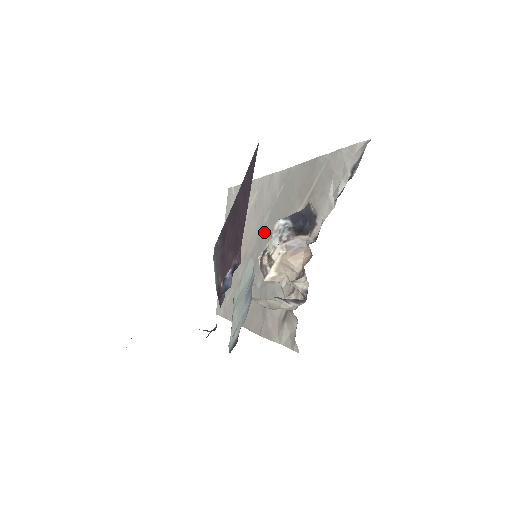
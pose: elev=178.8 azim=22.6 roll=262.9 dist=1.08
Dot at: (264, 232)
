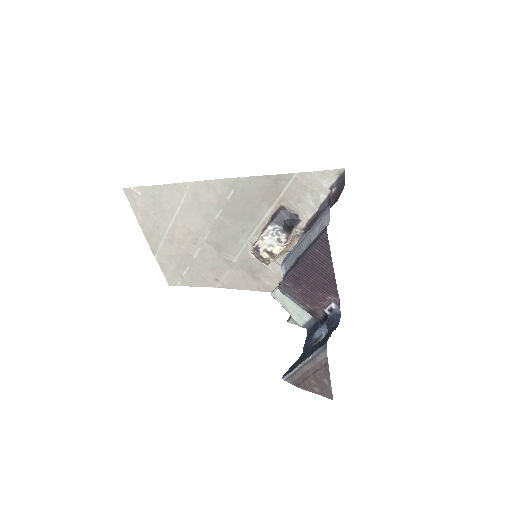
Dot at: (221, 225)
